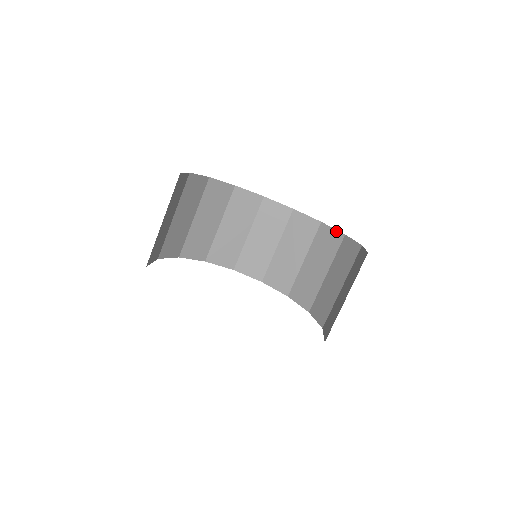
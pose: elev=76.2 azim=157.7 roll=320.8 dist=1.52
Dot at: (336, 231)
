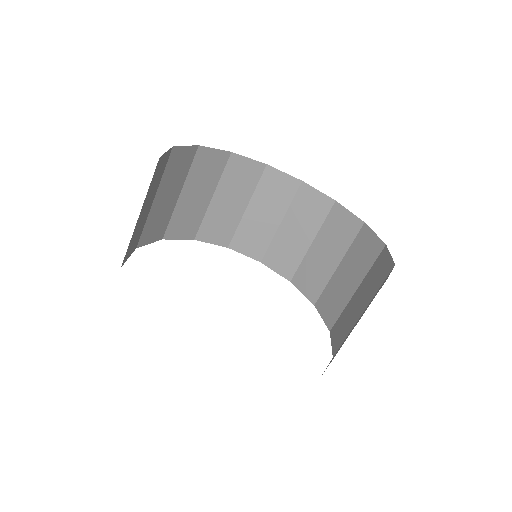
Dot at: (323, 195)
